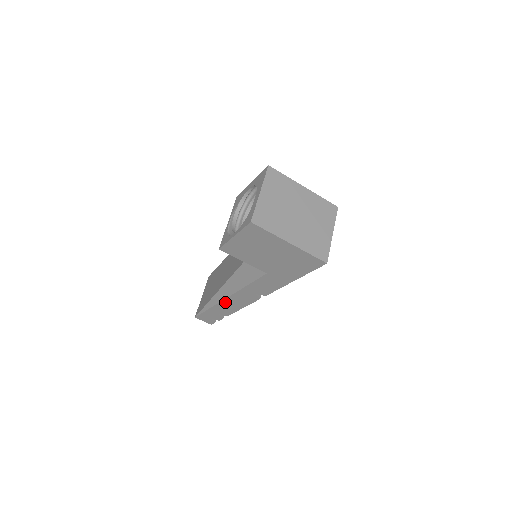
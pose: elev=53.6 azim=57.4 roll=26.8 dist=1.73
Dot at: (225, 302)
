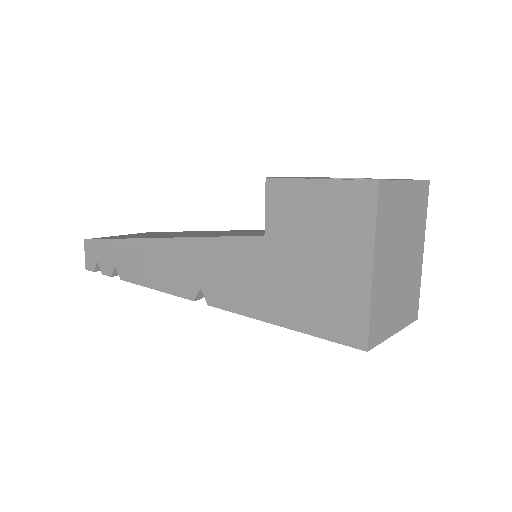
Dot at: (148, 258)
